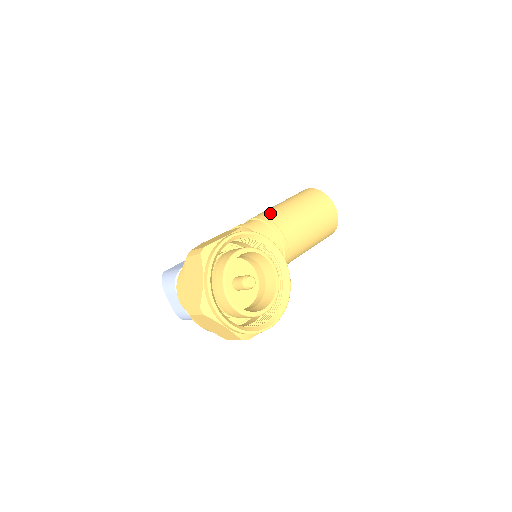
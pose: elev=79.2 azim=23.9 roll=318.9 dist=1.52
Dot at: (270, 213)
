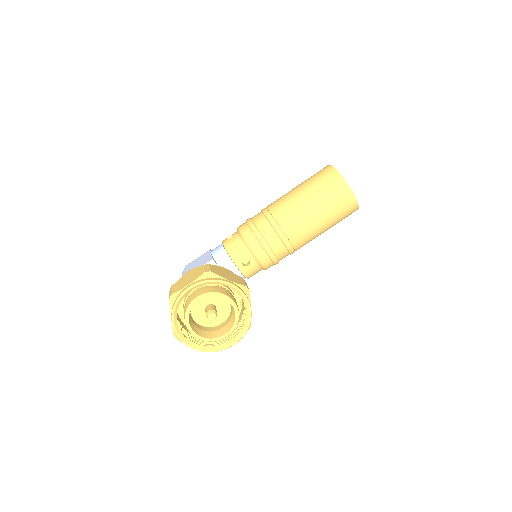
Dot at: (277, 208)
